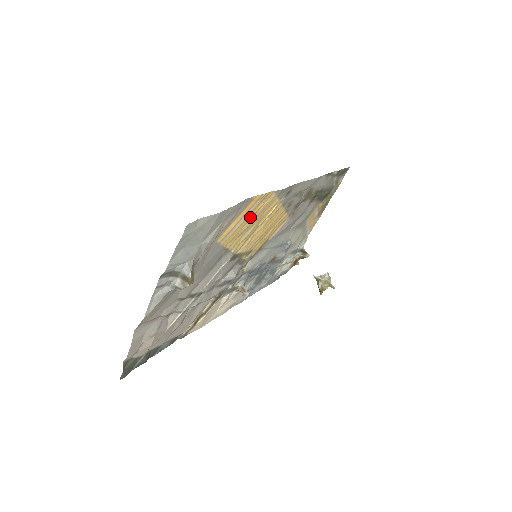
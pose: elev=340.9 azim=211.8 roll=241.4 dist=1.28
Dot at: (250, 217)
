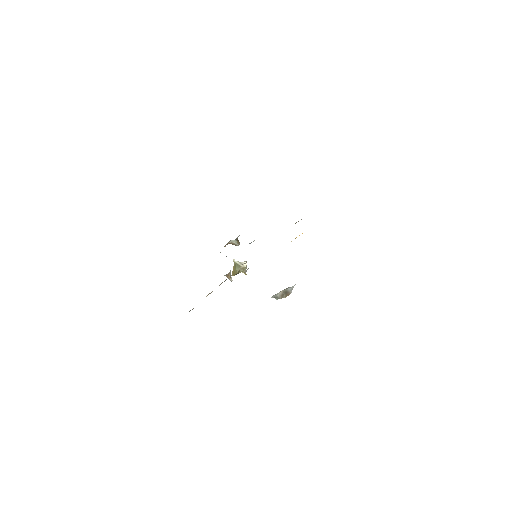
Dot at: occluded
